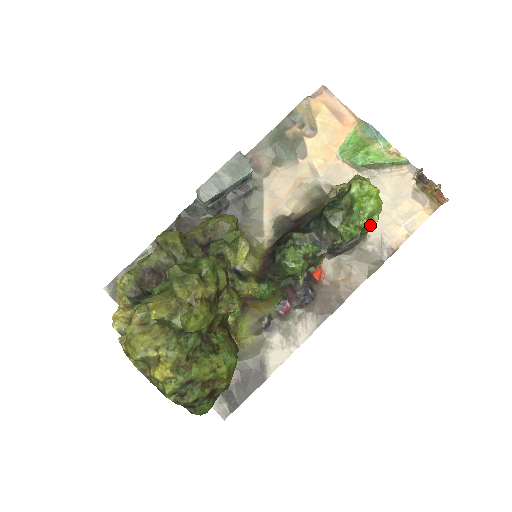
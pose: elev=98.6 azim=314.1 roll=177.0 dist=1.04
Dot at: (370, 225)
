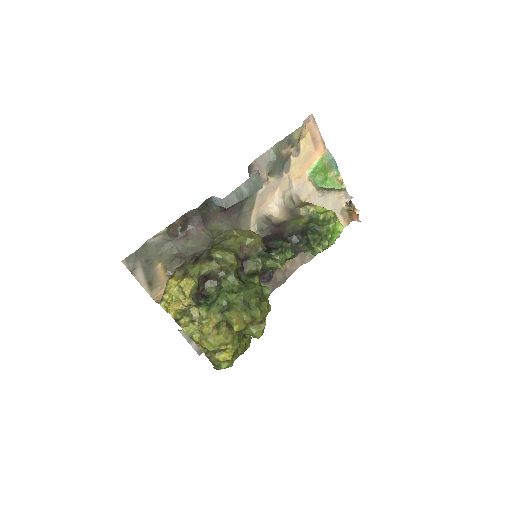
Dot at: occluded
